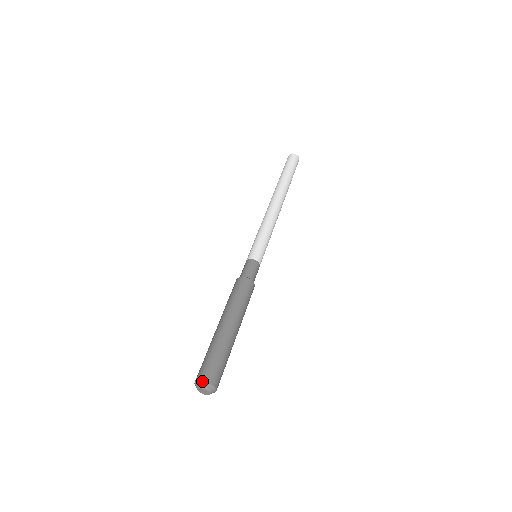
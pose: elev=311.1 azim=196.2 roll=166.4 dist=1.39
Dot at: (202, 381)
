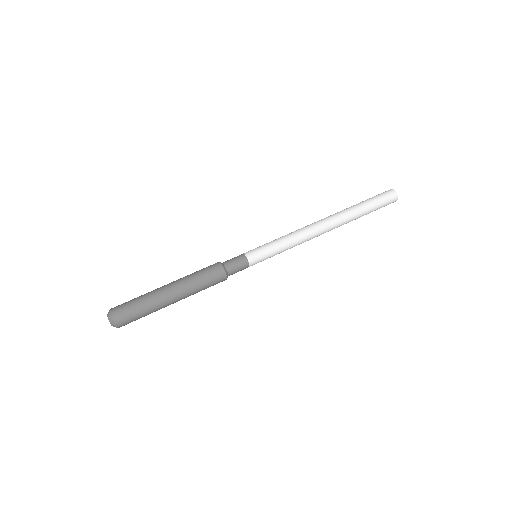
Dot at: (110, 310)
